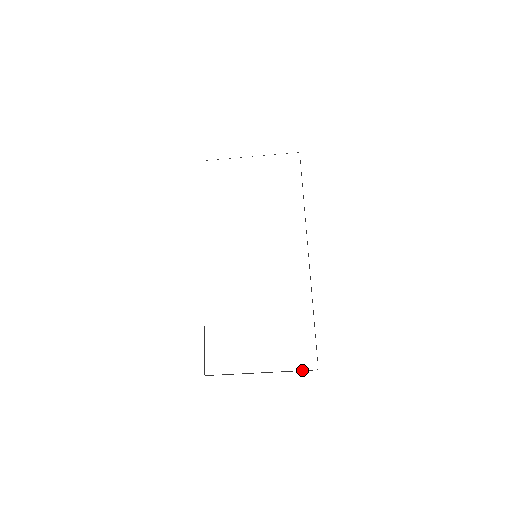
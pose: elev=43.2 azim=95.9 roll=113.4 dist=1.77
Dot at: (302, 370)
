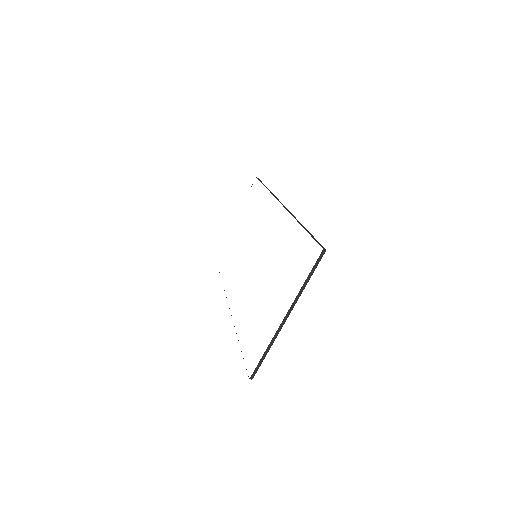
Dot at: (312, 269)
